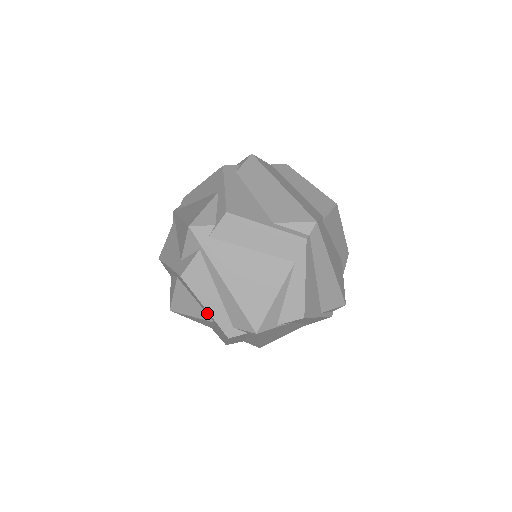
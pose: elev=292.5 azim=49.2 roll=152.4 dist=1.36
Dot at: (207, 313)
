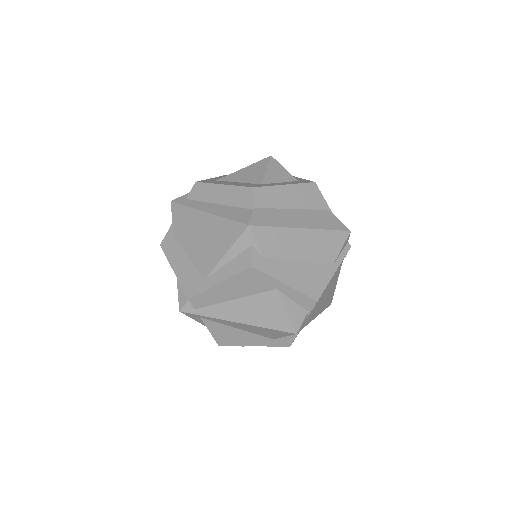
Dot at: occluded
